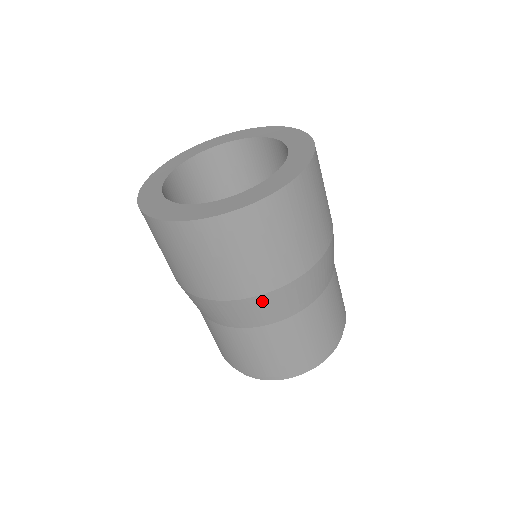
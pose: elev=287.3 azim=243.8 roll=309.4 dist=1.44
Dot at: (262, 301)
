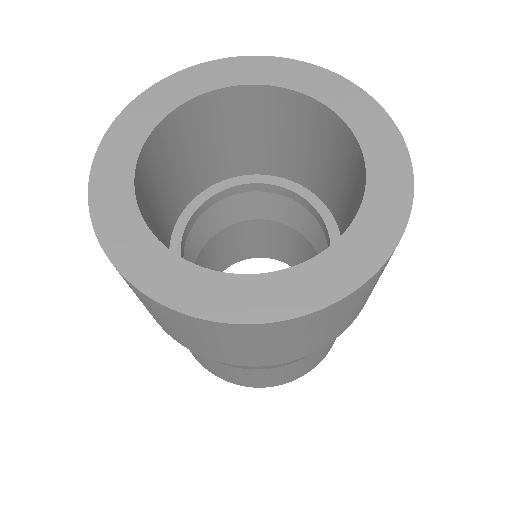
Dot at: (233, 365)
